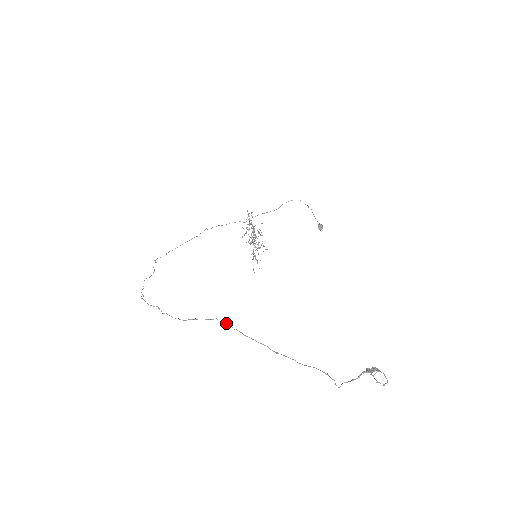
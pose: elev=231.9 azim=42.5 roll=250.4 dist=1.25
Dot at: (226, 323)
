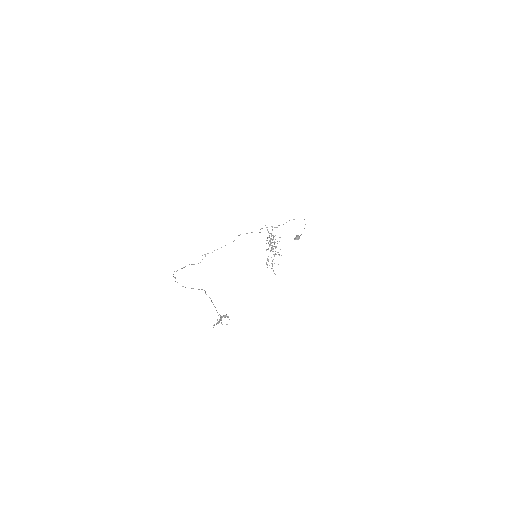
Dot at: (205, 292)
